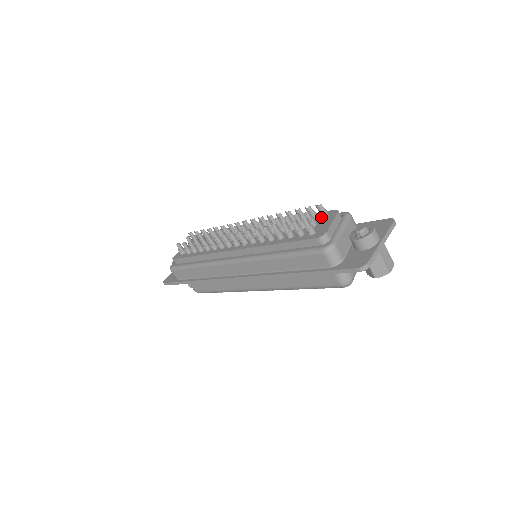
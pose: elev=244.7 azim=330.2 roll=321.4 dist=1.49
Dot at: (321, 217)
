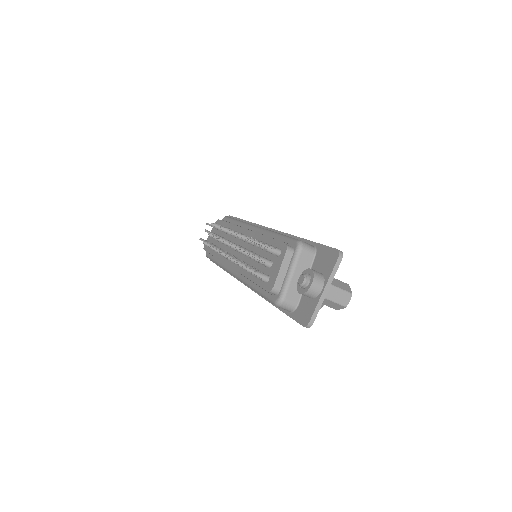
Dot at: occluded
